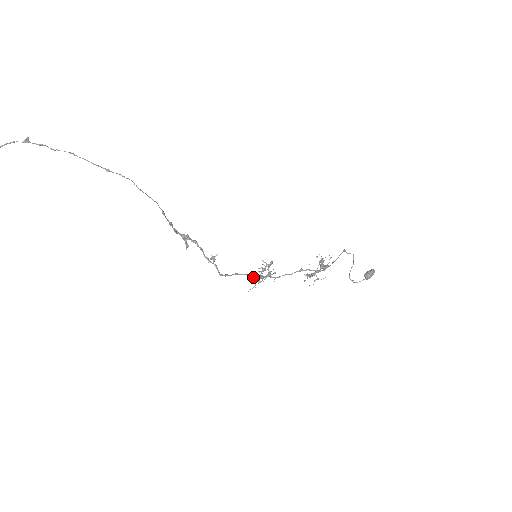
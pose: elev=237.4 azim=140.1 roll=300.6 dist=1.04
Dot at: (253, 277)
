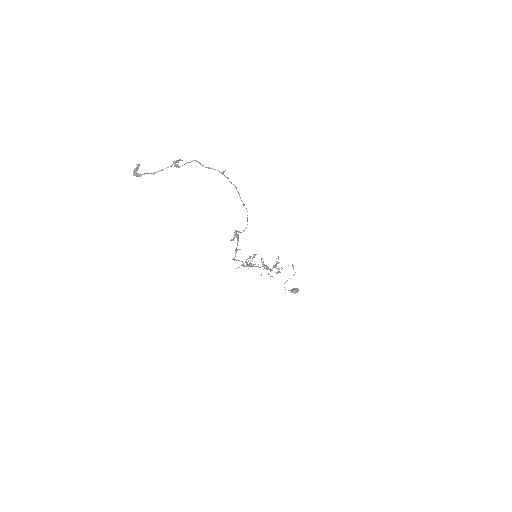
Dot at: (245, 266)
